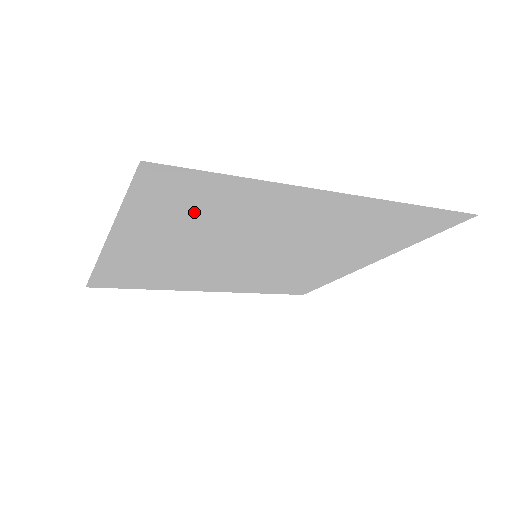
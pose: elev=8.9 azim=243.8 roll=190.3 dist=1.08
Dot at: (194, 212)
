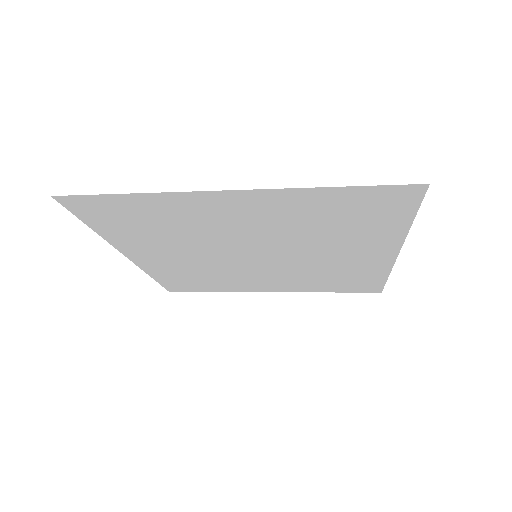
Dot at: (339, 217)
